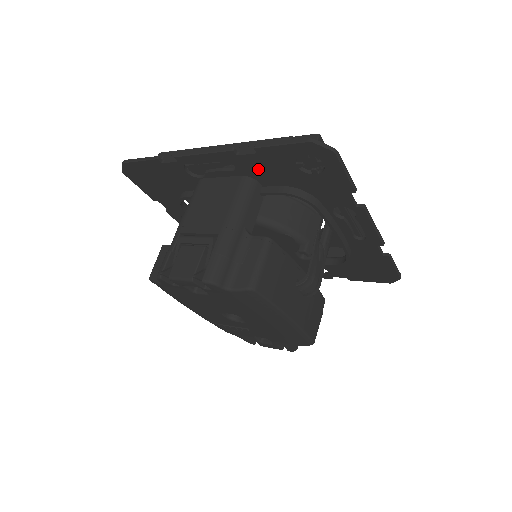
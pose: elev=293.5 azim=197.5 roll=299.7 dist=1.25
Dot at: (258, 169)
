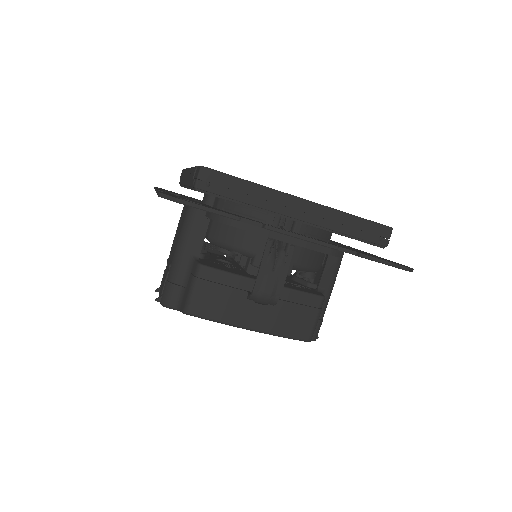
Dot at: occluded
